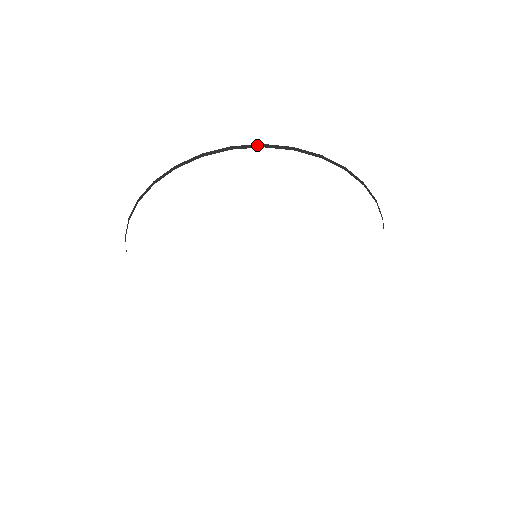
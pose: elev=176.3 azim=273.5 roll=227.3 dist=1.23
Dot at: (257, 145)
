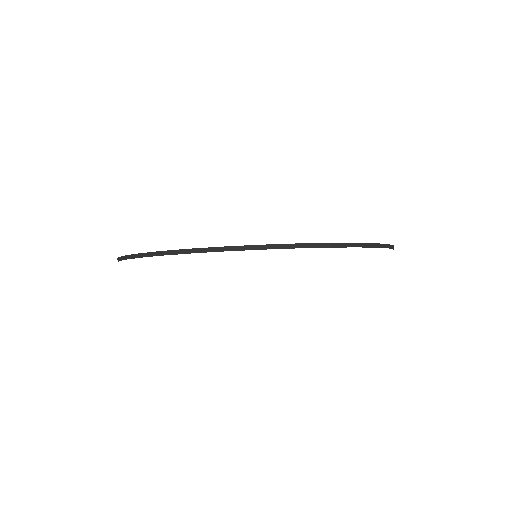
Dot at: (292, 245)
